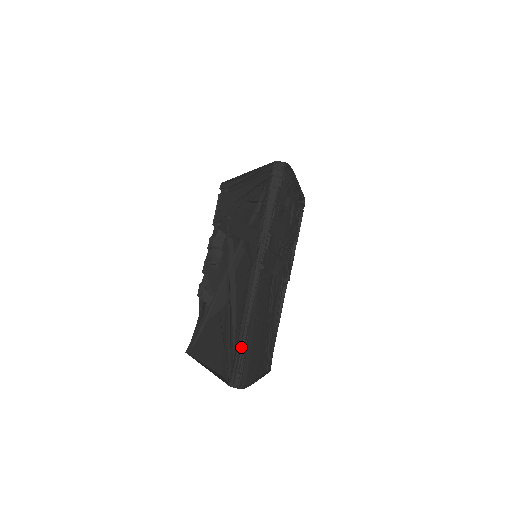
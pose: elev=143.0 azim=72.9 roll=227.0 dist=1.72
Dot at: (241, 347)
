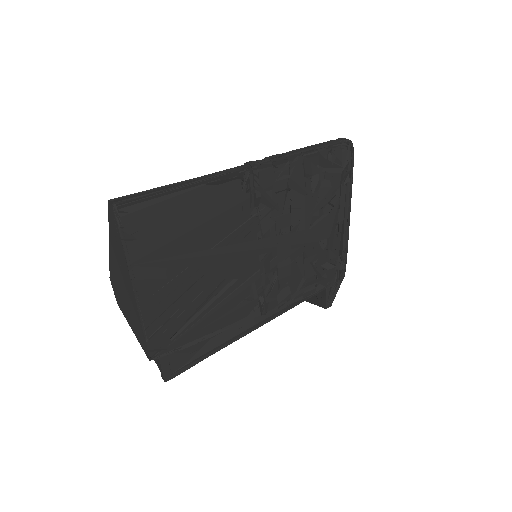
Dot at: (159, 187)
